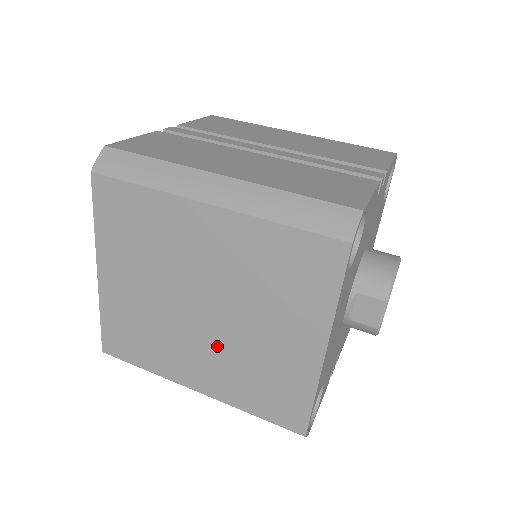
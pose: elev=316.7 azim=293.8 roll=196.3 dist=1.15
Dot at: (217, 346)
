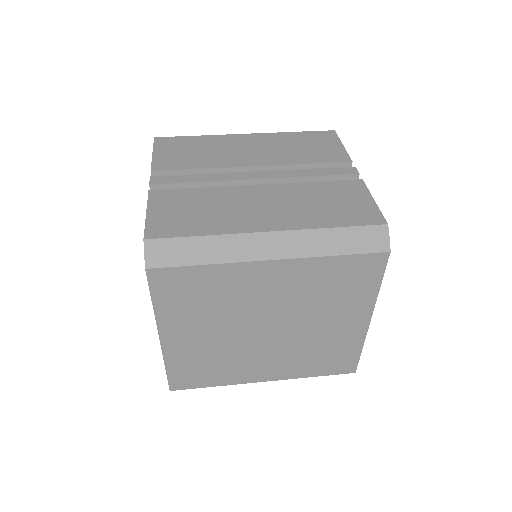
Dot at: (282, 348)
